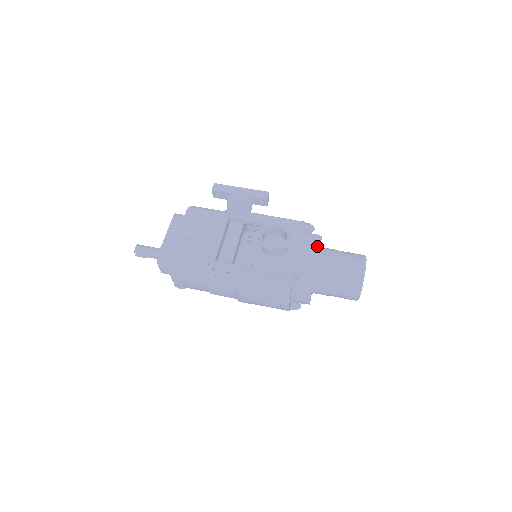
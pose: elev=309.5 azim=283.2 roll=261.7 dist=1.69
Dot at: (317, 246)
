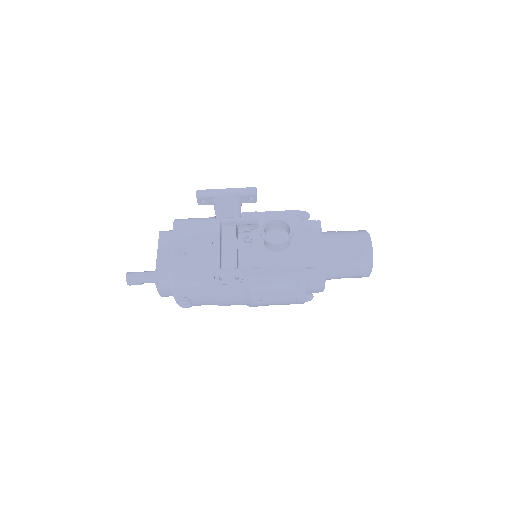
Dot at: (319, 231)
